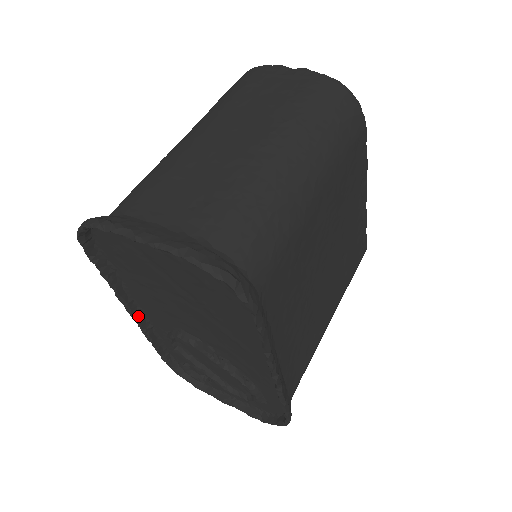
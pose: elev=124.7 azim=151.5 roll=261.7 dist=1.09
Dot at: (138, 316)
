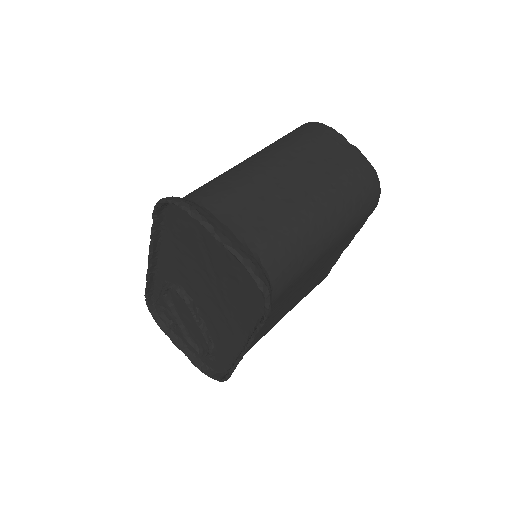
Dot at: (153, 262)
